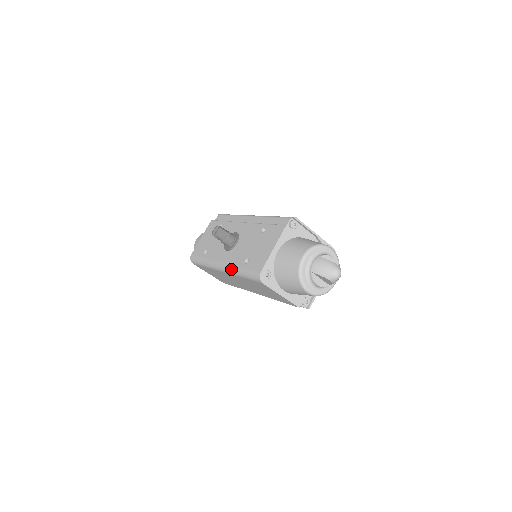
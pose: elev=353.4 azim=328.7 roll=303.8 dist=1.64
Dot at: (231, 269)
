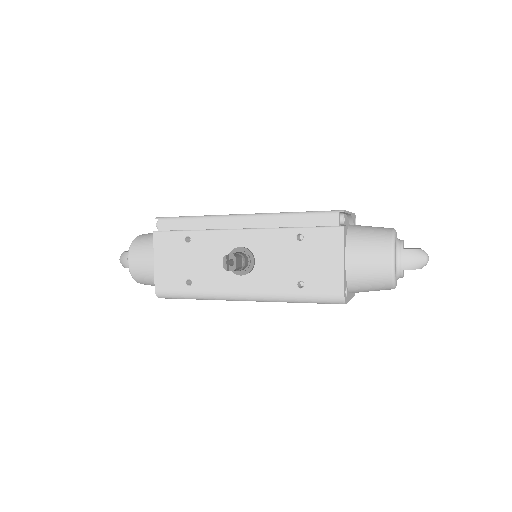
Dot at: (273, 299)
